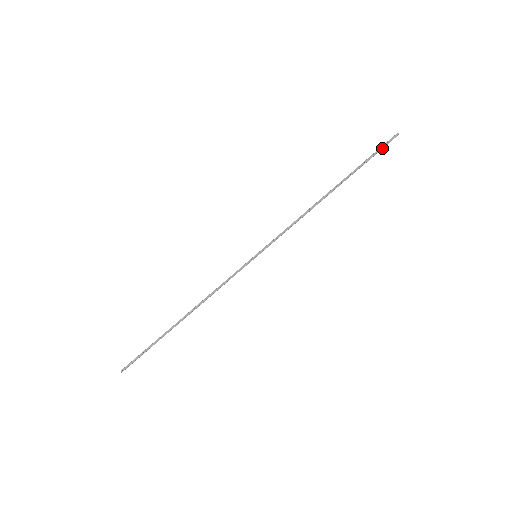
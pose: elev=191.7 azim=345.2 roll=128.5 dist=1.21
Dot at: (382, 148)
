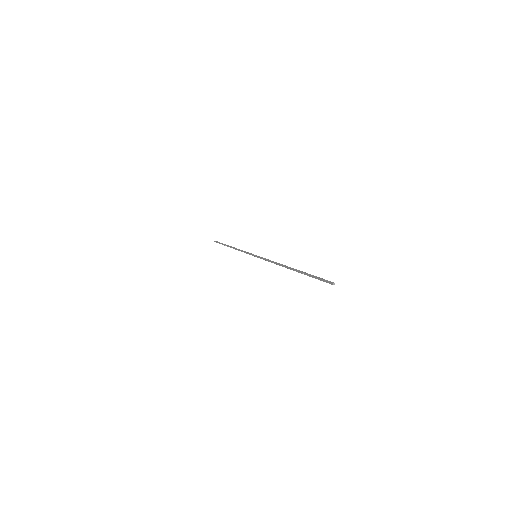
Dot at: (322, 280)
